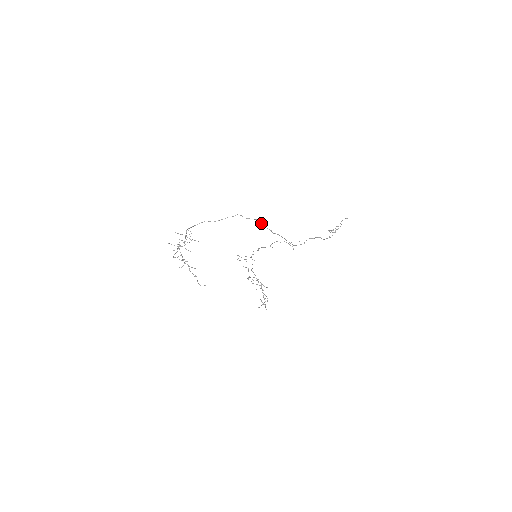
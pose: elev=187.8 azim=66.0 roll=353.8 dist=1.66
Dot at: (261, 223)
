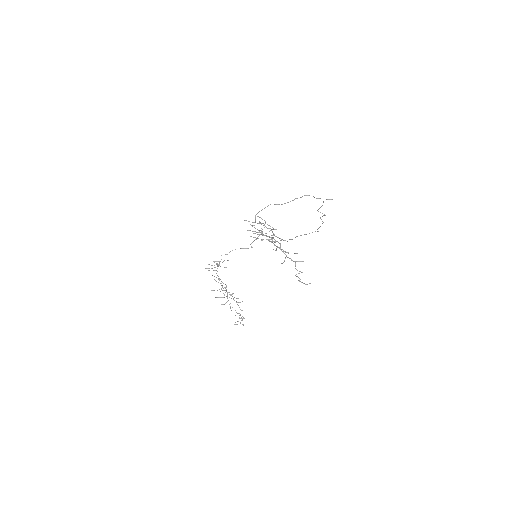
Dot at: occluded
